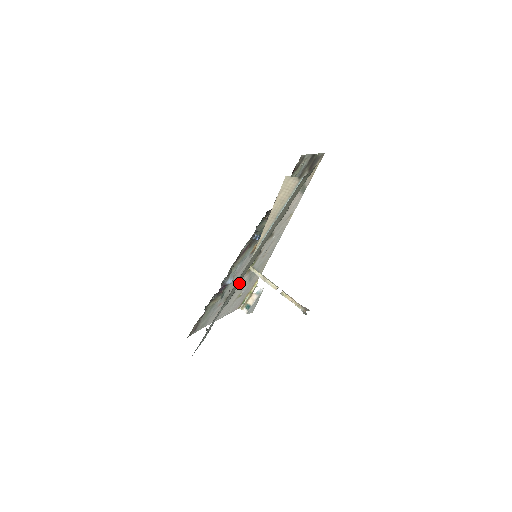
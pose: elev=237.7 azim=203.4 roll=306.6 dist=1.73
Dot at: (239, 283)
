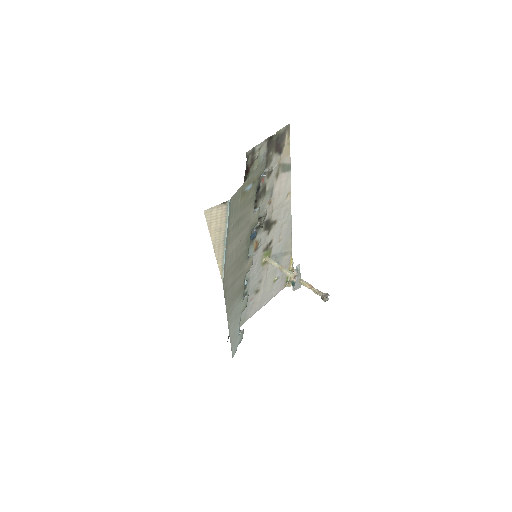
Dot at: (264, 274)
